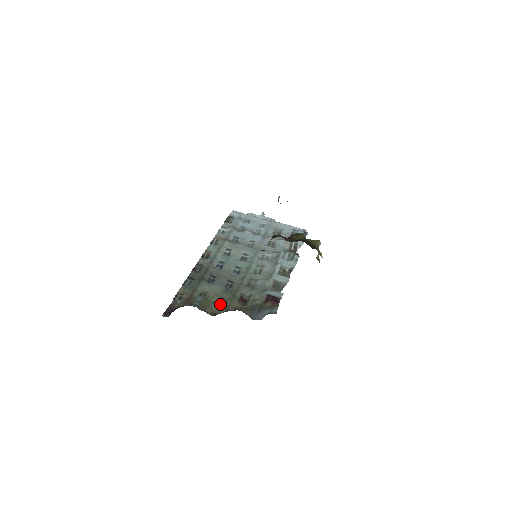
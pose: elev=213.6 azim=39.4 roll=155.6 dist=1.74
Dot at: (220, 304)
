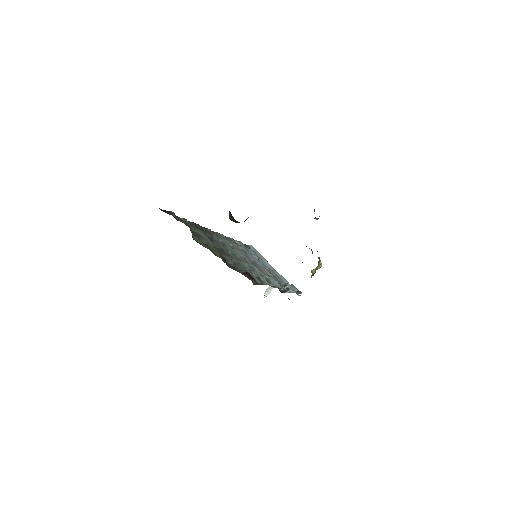
Dot at: (206, 245)
